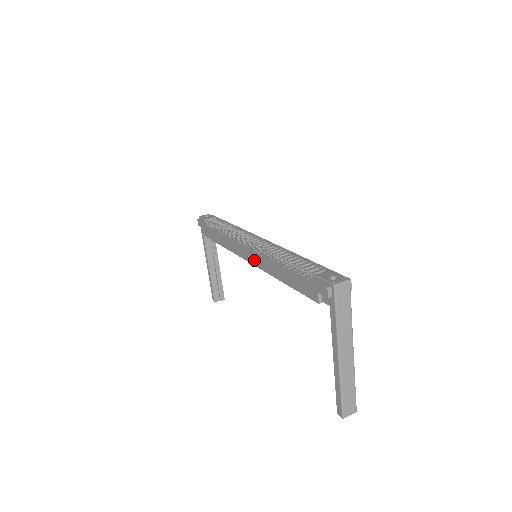
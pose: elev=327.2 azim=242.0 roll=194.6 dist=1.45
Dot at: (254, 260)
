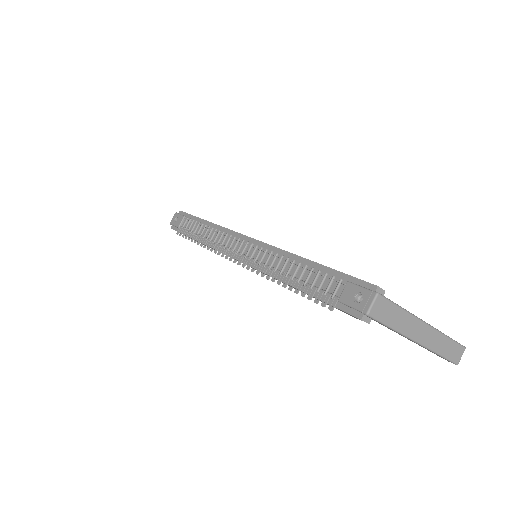
Dot at: occluded
